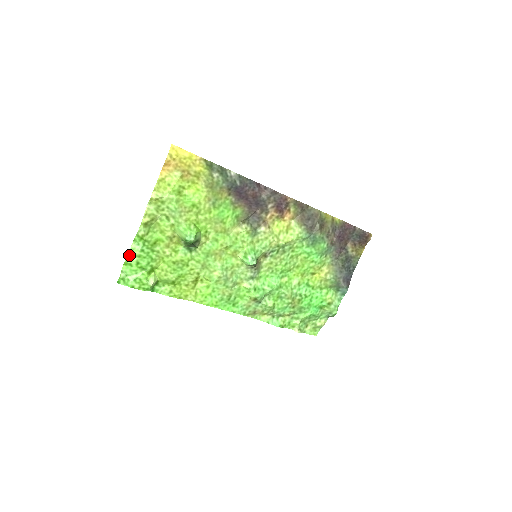
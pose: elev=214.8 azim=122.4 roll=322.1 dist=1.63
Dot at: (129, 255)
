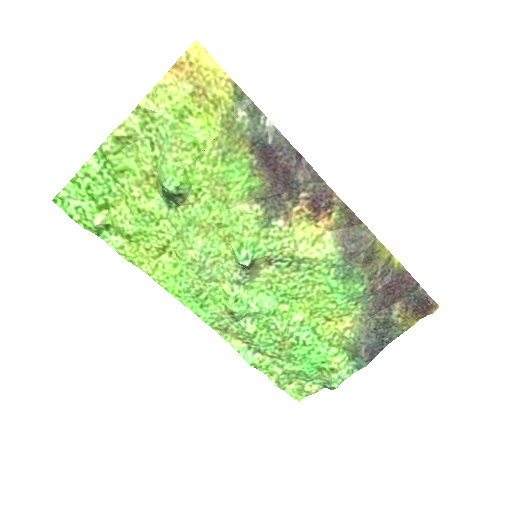
Dot at: (81, 171)
